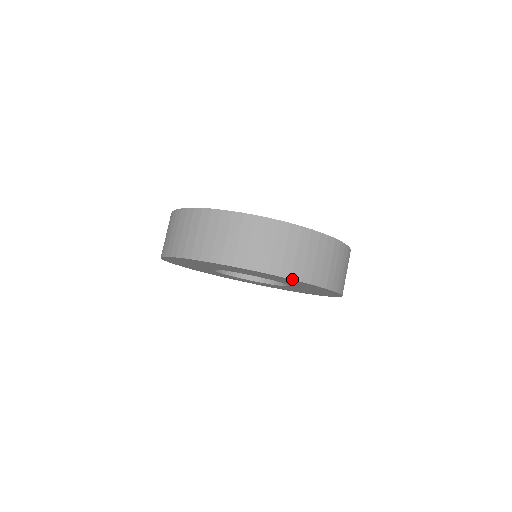
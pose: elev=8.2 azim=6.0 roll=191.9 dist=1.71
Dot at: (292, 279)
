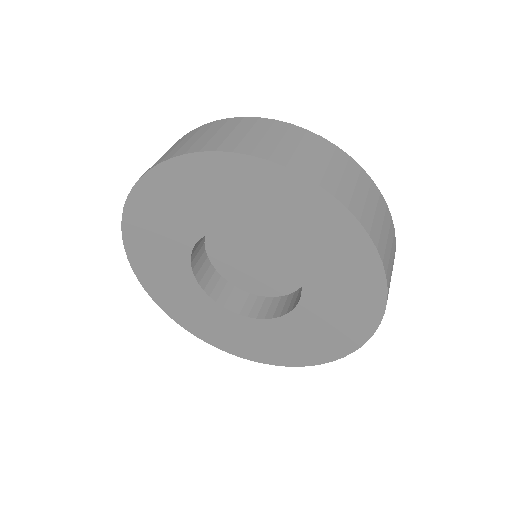
Dot at: (387, 290)
